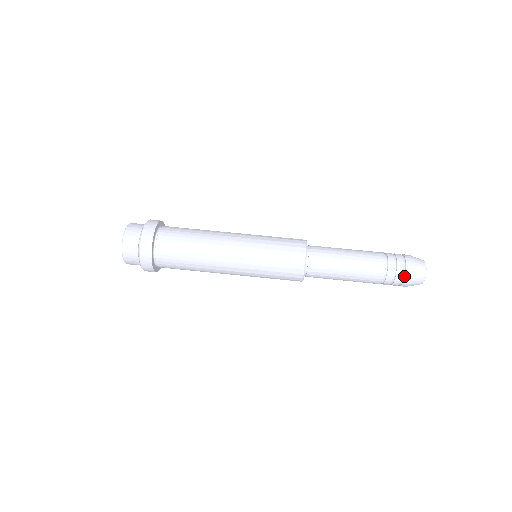
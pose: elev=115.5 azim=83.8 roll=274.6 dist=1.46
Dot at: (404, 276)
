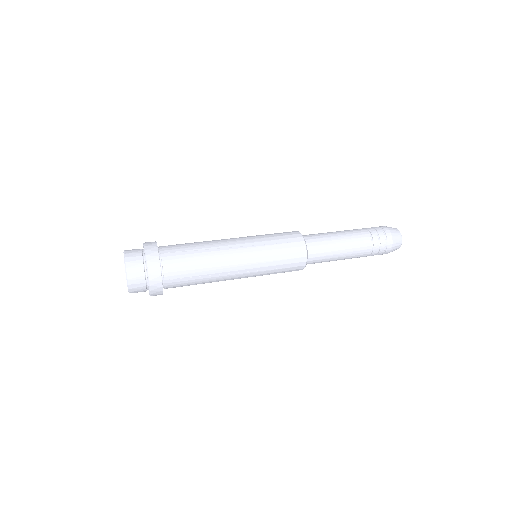
Dot at: (385, 233)
